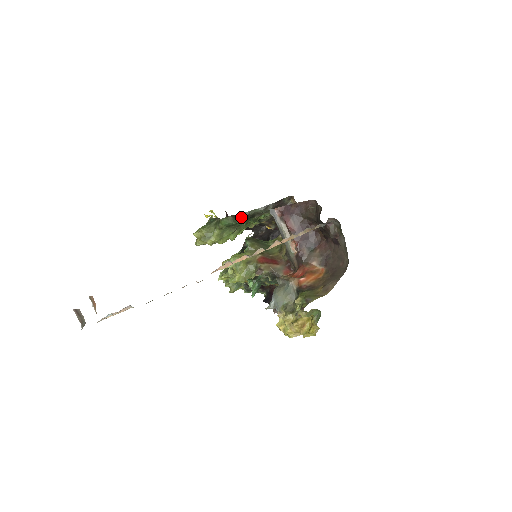
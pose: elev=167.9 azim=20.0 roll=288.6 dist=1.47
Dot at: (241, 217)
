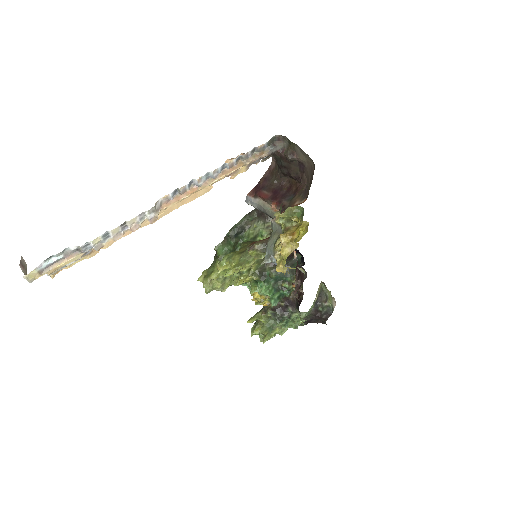
Dot at: (231, 234)
